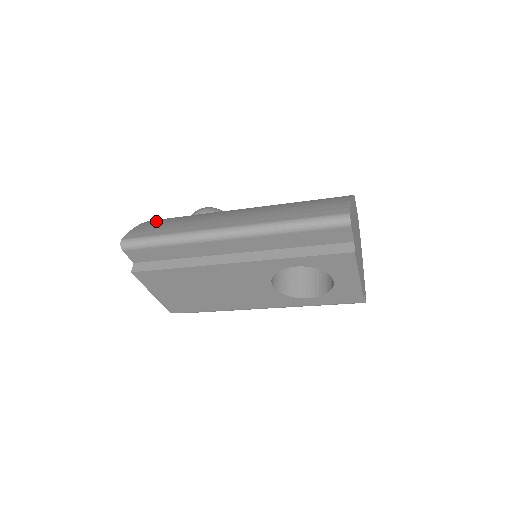
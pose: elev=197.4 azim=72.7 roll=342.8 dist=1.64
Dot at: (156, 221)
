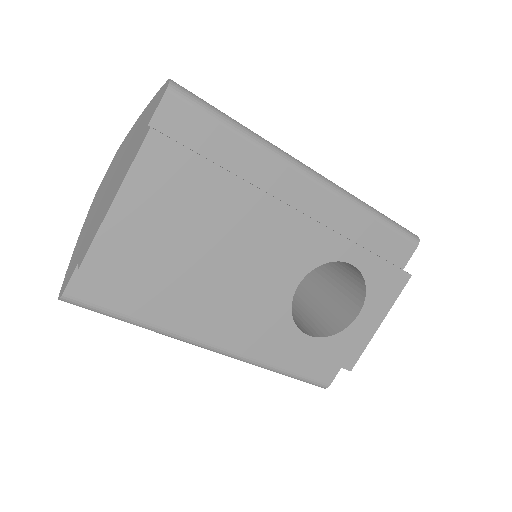
Dot at: occluded
